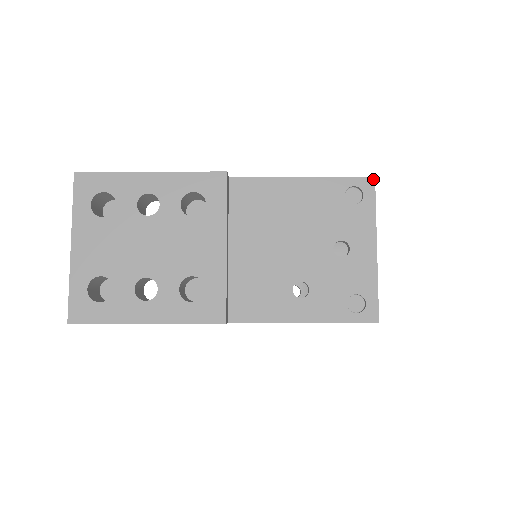
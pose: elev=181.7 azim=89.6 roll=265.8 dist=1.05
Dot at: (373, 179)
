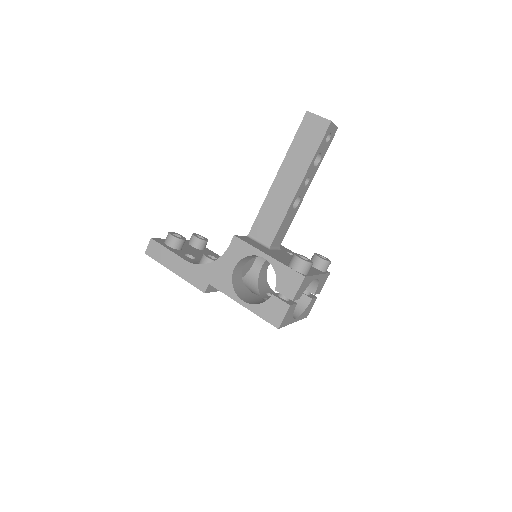
Dot at: (278, 328)
